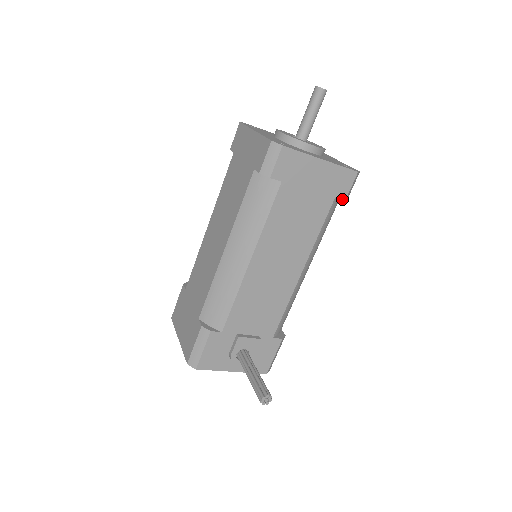
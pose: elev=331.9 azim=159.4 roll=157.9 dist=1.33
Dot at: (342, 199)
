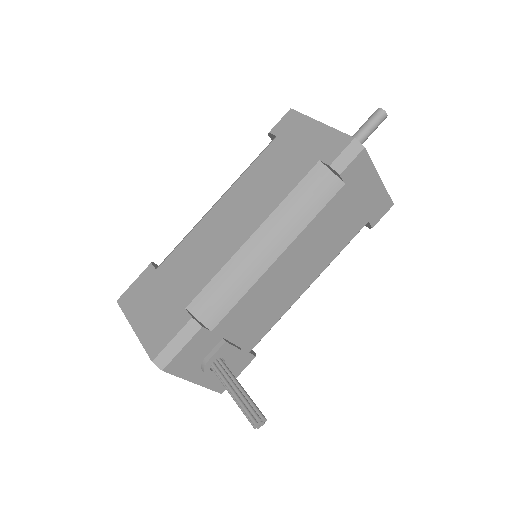
Dot at: (372, 225)
